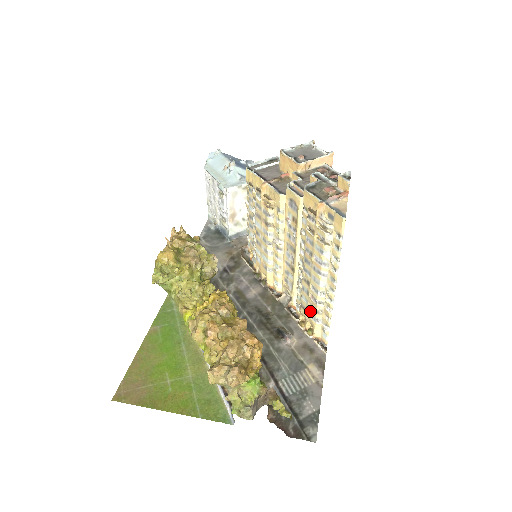
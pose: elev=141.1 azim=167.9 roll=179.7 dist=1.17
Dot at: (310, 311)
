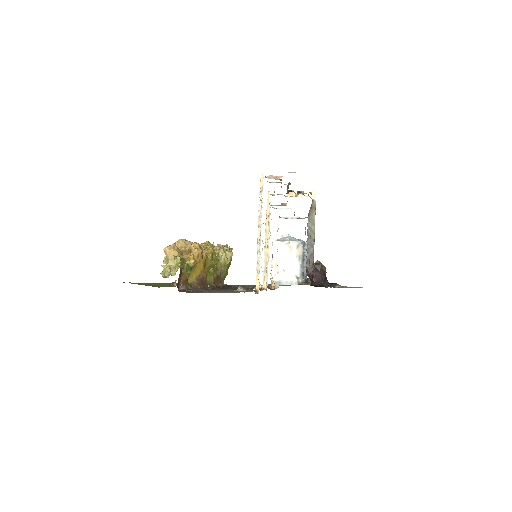
Dot at: occluded
